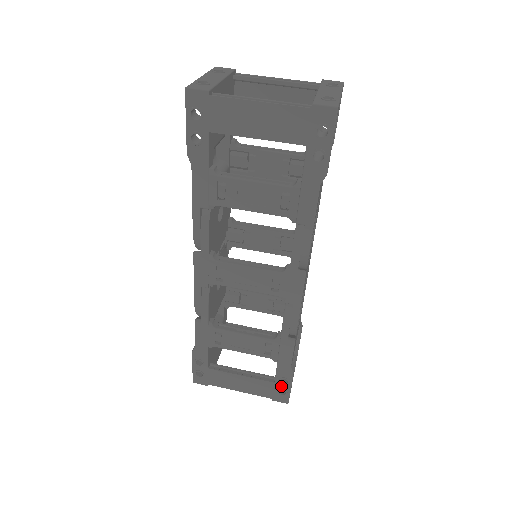
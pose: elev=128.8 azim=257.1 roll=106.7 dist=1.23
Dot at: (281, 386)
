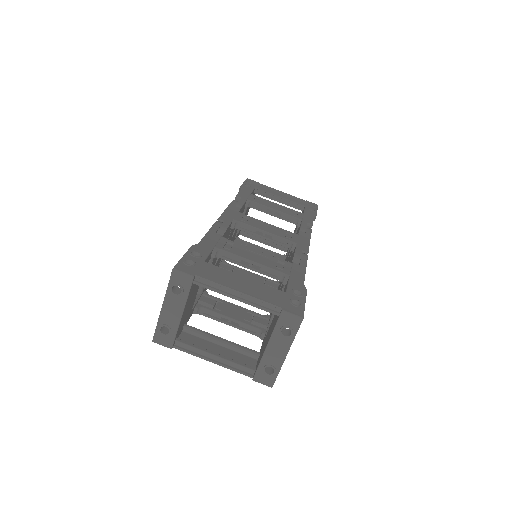
Dot at: occluded
